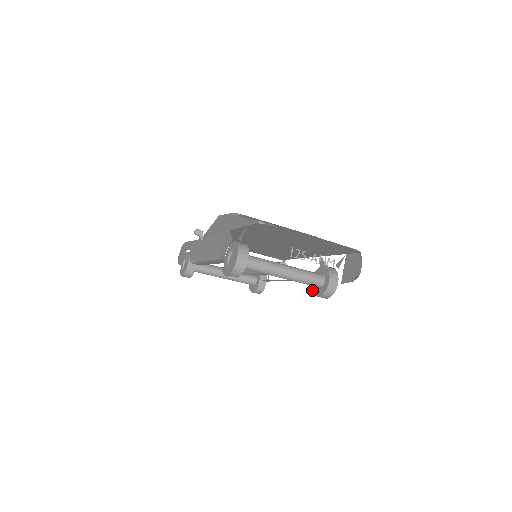
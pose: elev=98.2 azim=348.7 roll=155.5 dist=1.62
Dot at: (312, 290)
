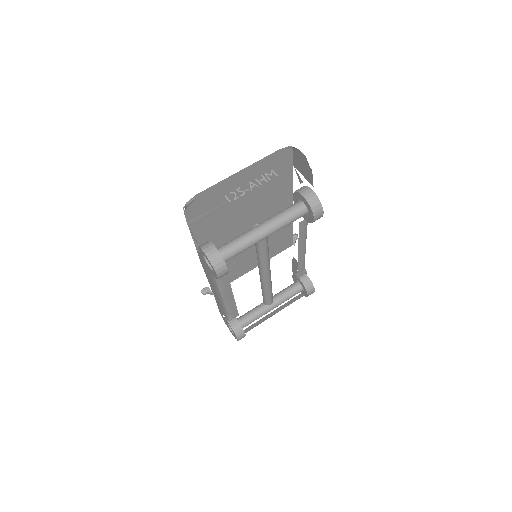
Dot at: (309, 222)
